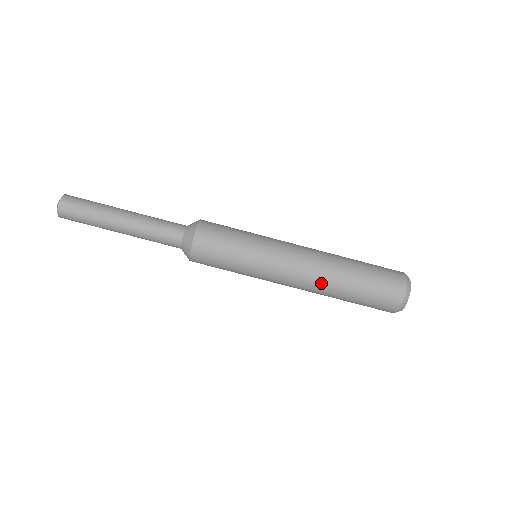
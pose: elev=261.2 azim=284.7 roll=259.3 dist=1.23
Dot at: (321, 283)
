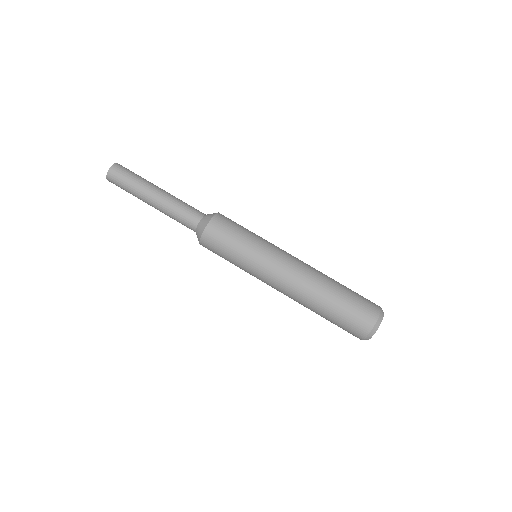
Dot at: (303, 293)
